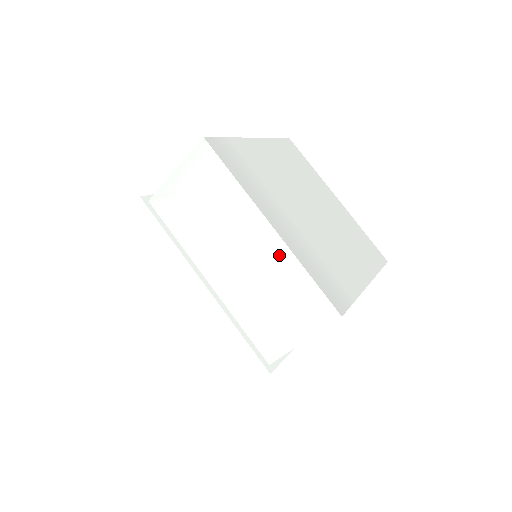
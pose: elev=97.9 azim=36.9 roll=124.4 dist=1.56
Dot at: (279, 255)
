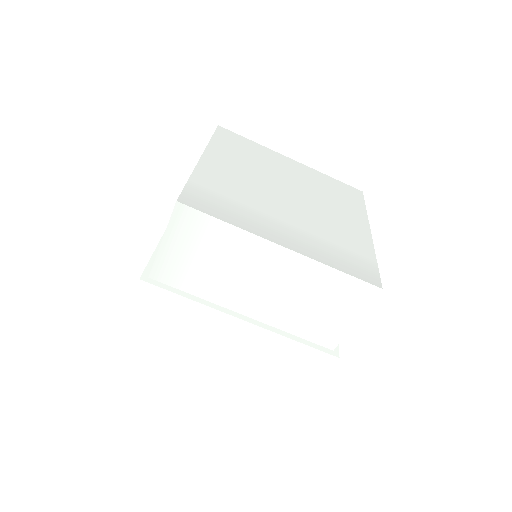
Dot at: (303, 267)
